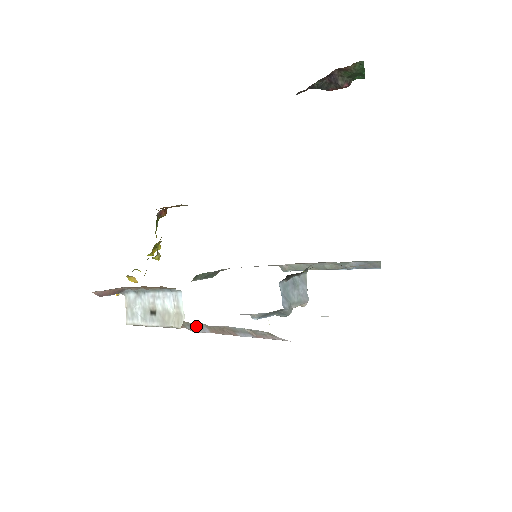
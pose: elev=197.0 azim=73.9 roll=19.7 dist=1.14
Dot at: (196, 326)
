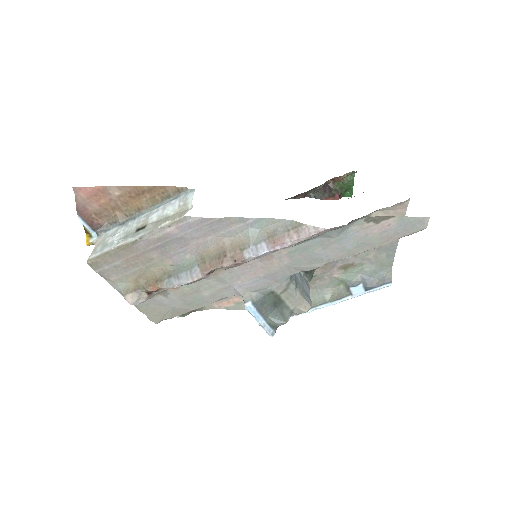
Dot at: (182, 271)
